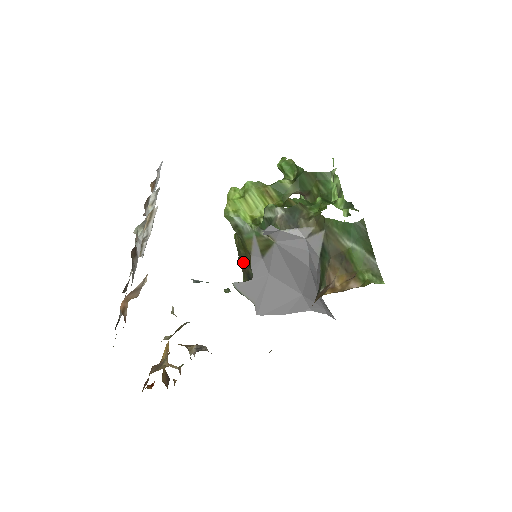
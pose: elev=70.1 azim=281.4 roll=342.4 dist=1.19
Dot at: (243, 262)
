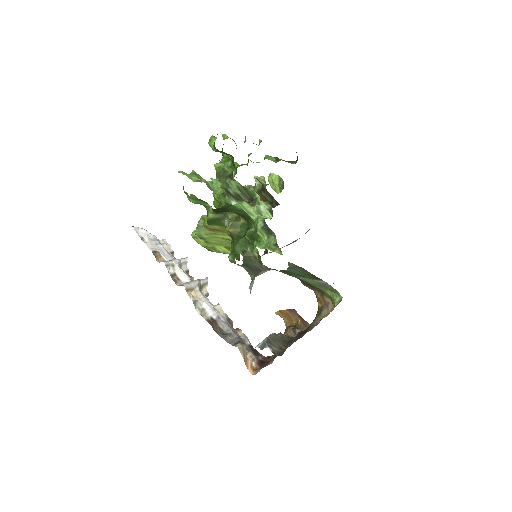
Dot at: occluded
